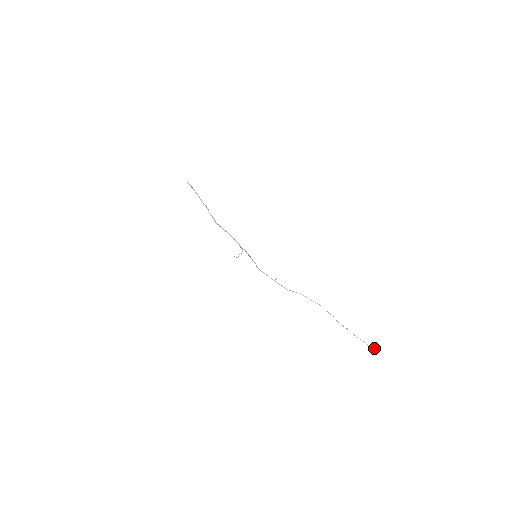
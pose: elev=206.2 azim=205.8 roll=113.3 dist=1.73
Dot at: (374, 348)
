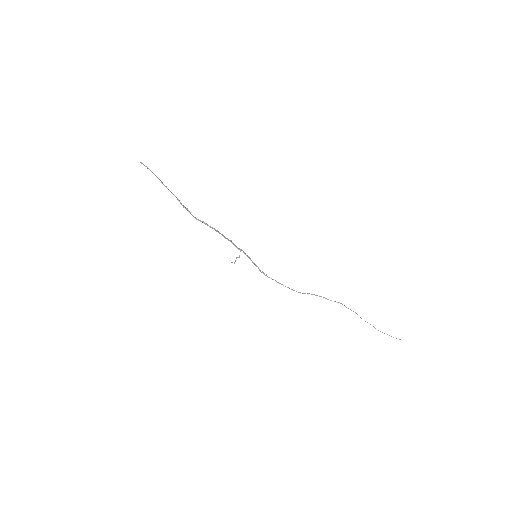
Dot at: (400, 339)
